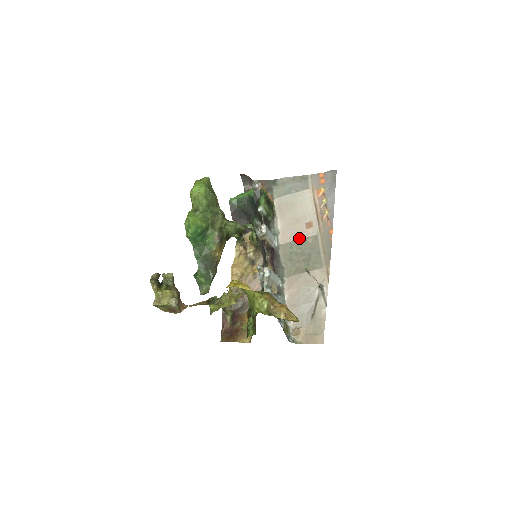
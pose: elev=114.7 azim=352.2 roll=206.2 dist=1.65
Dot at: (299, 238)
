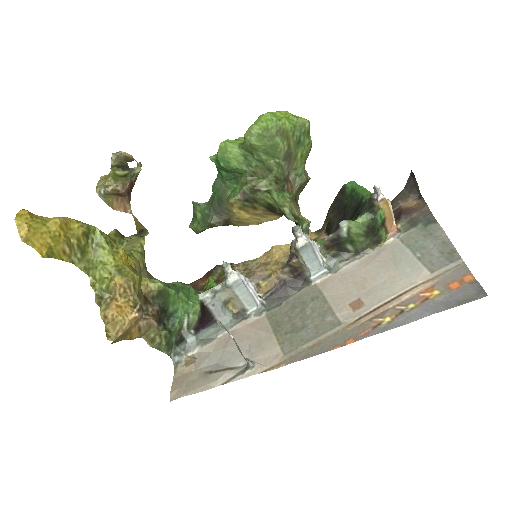
Dot at: (330, 302)
